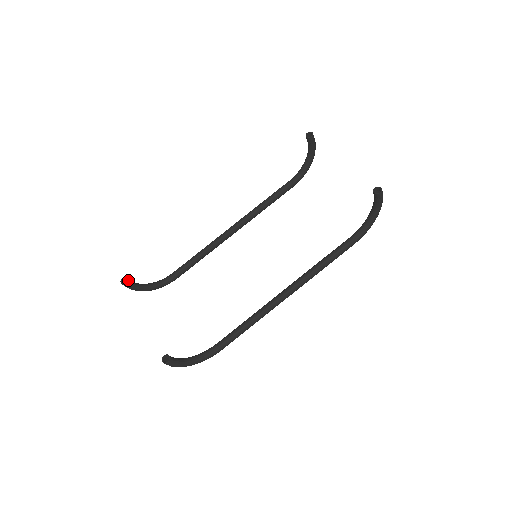
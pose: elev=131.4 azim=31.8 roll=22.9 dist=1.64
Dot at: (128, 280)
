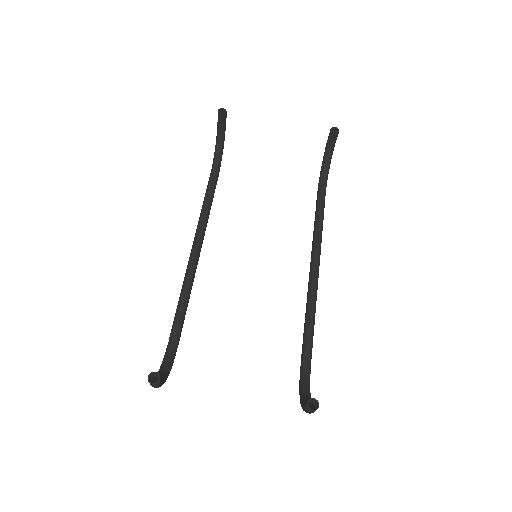
Dot at: (157, 373)
